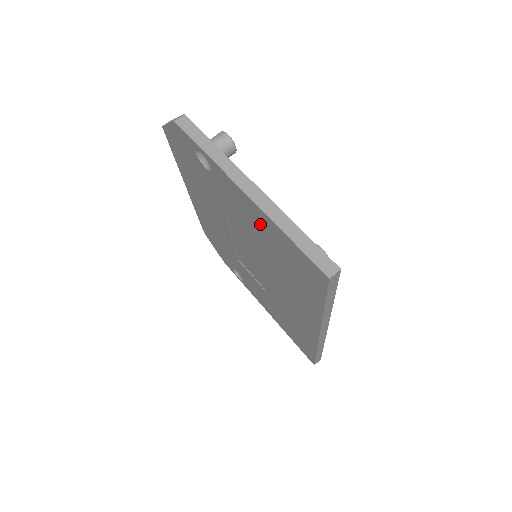
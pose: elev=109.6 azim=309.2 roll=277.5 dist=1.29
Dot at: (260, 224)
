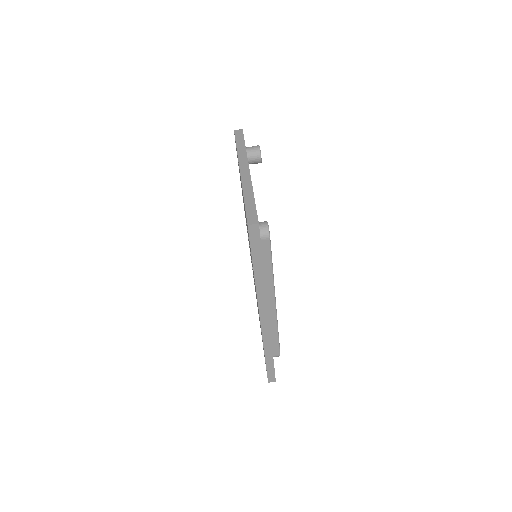
Dot at: occluded
